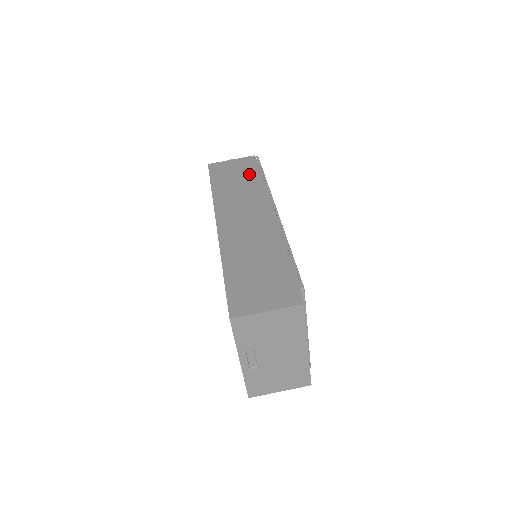
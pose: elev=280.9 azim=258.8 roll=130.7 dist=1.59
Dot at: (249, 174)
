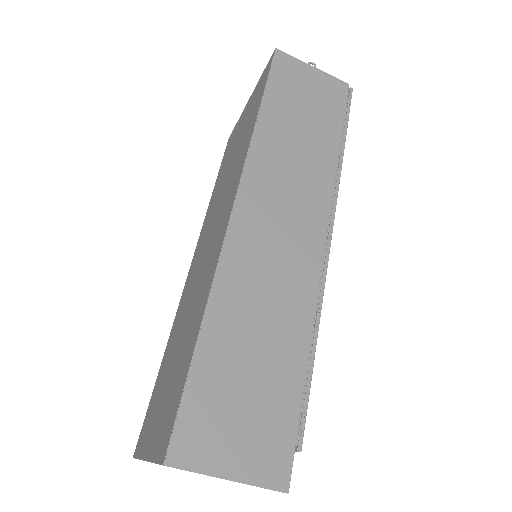
Dot at: (325, 123)
